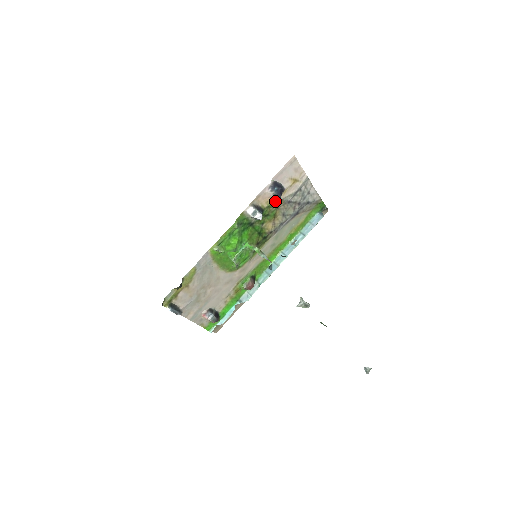
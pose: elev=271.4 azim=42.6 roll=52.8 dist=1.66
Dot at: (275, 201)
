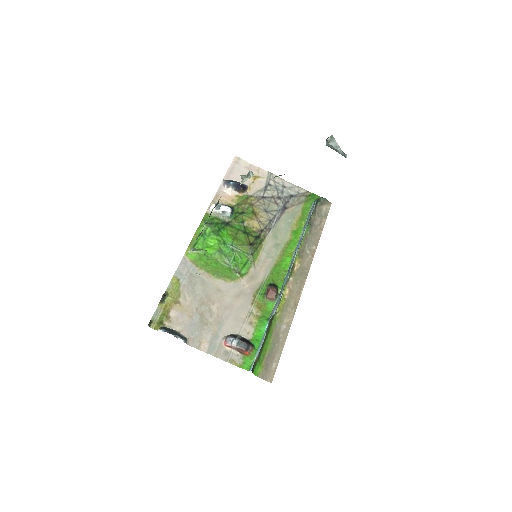
Dot at: (243, 198)
